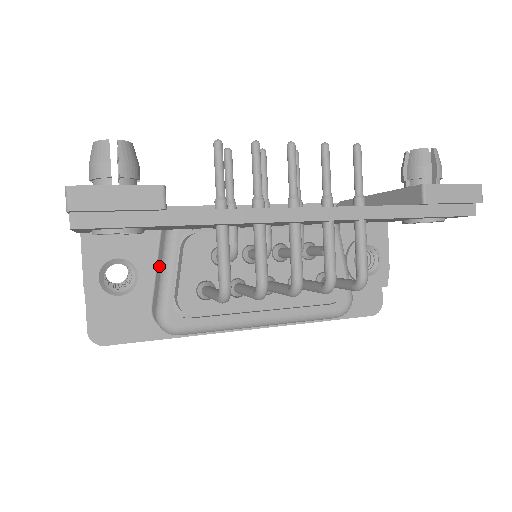
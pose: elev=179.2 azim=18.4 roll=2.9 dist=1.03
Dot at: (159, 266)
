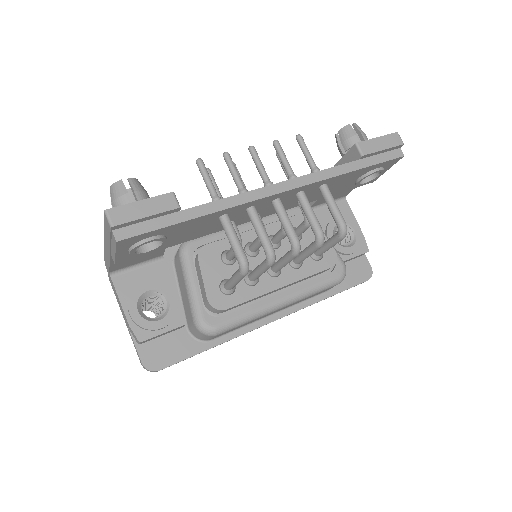
Dot at: (183, 287)
